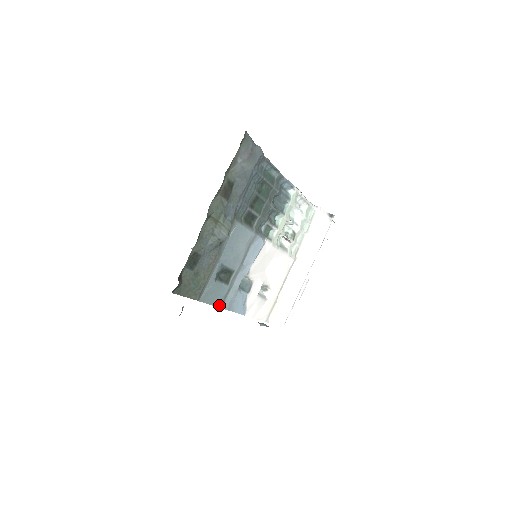
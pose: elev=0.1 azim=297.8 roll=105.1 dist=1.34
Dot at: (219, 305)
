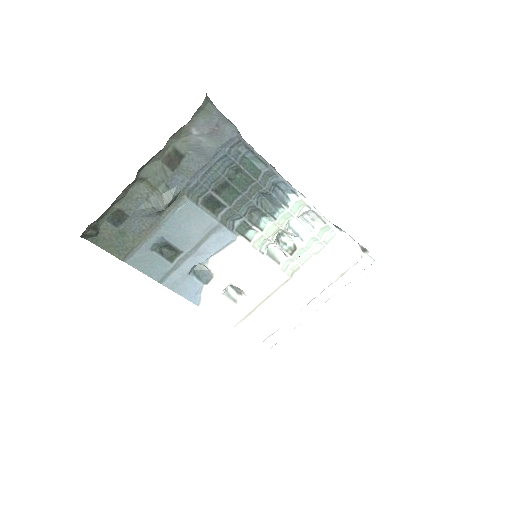
Dot at: (157, 279)
